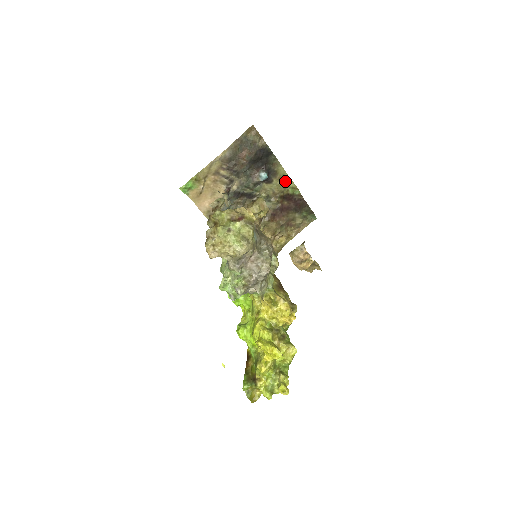
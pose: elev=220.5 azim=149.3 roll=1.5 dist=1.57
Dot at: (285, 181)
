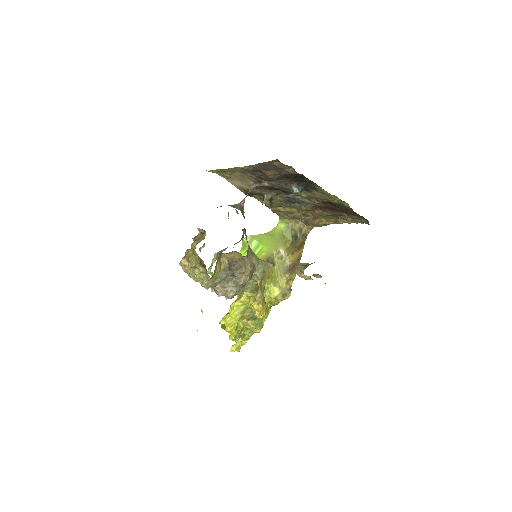
Dot at: (328, 195)
